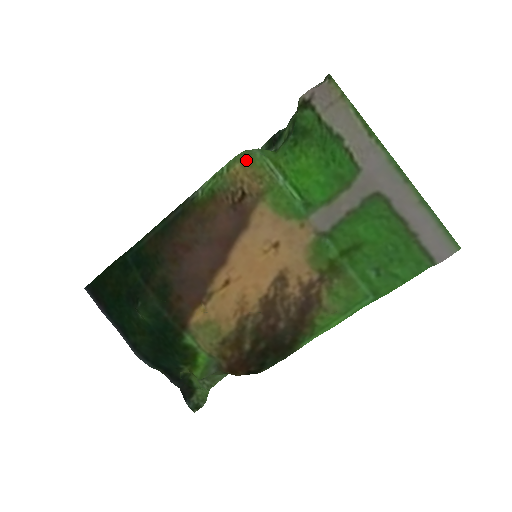
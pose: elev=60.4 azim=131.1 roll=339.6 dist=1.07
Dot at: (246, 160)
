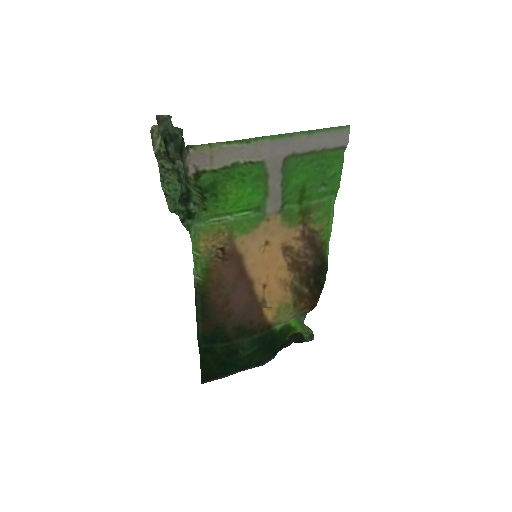
Dot at: (201, 236)
